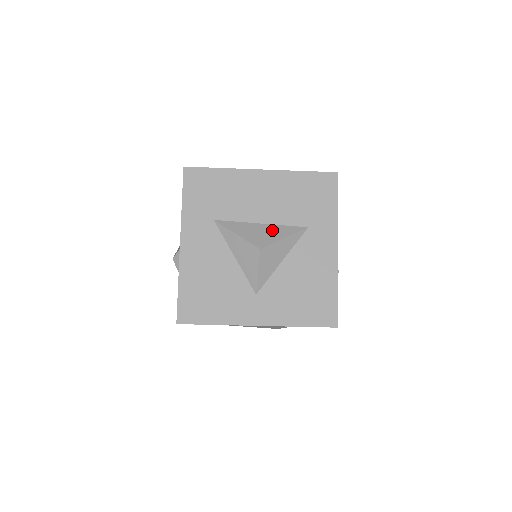
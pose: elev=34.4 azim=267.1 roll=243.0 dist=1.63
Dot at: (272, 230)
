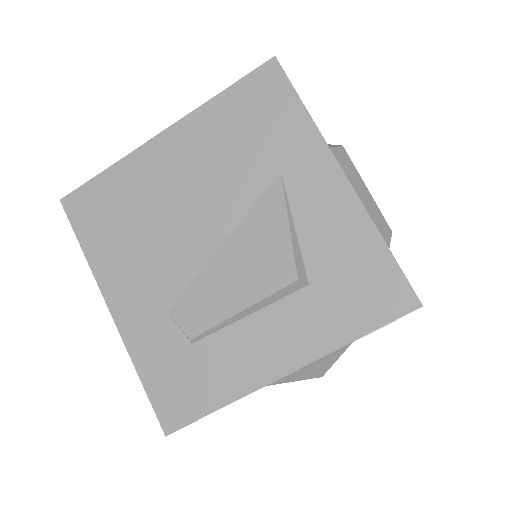
Dot at: occluded
